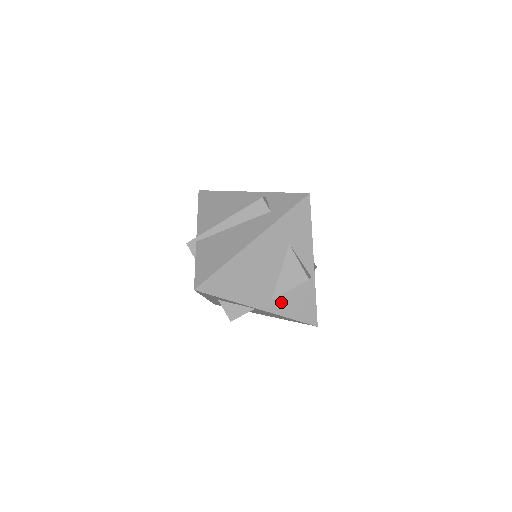
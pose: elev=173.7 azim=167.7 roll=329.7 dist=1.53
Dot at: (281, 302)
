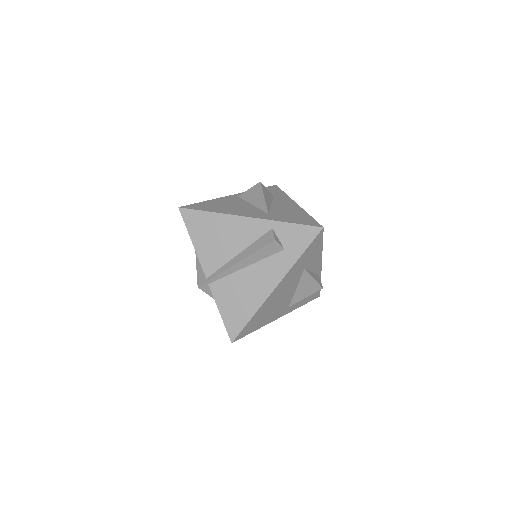
Dot at: (295, 303)
